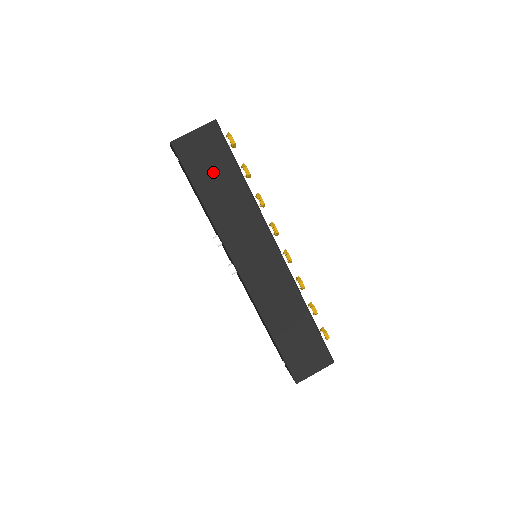
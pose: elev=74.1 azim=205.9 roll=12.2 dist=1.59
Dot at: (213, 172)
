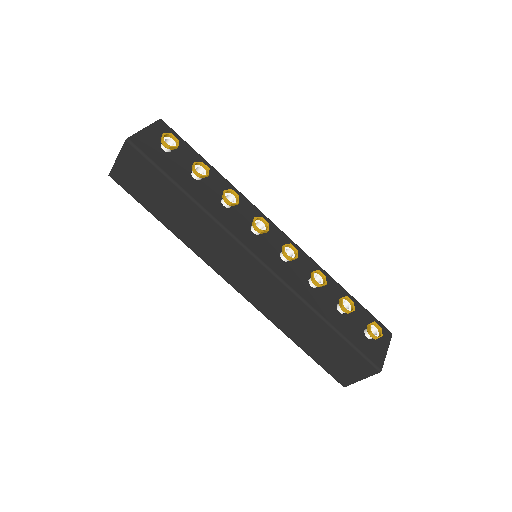
Dot at: (155, 194)
